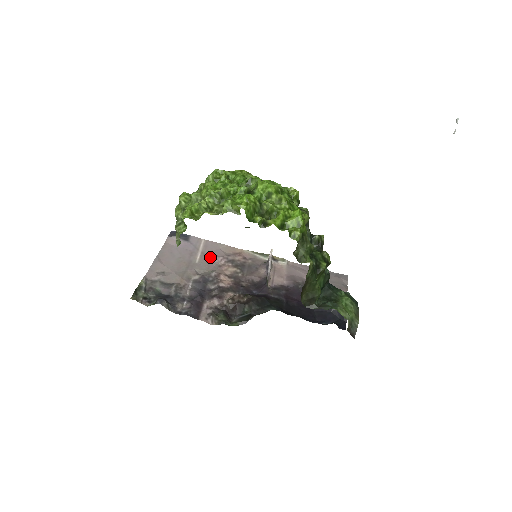
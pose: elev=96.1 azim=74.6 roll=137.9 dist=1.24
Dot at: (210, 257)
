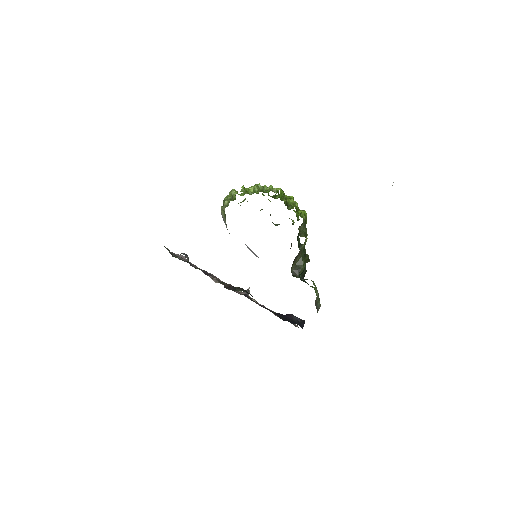
Dot at: occluded
